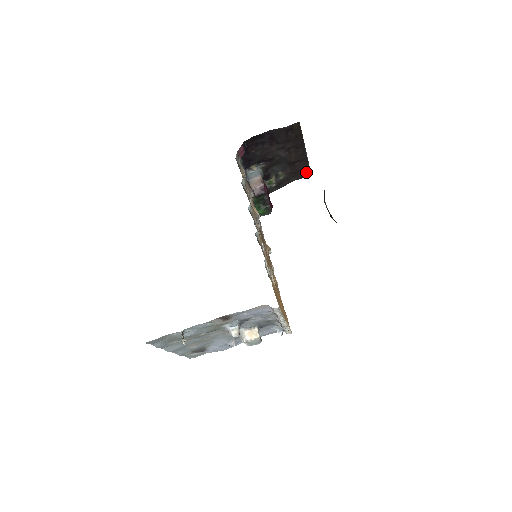
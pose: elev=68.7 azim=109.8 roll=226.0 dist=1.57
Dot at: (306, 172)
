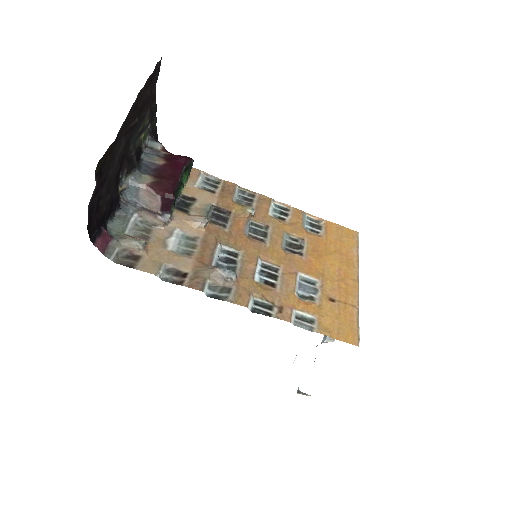
Dot at: (155, 72)
